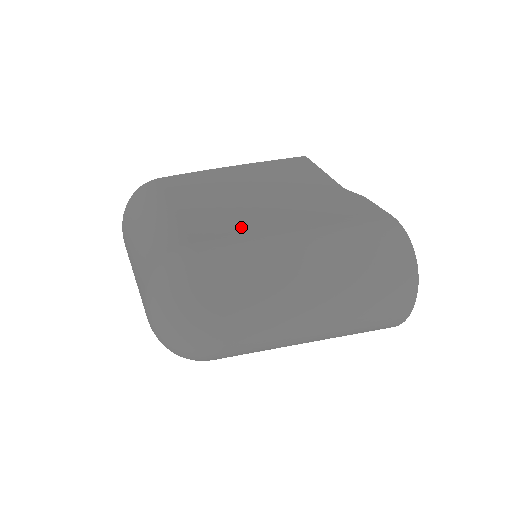
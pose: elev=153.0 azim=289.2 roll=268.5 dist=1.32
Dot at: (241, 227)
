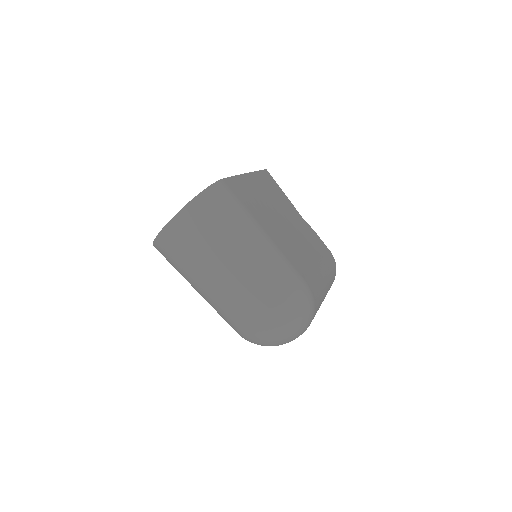
Dot at: (305, 260)
